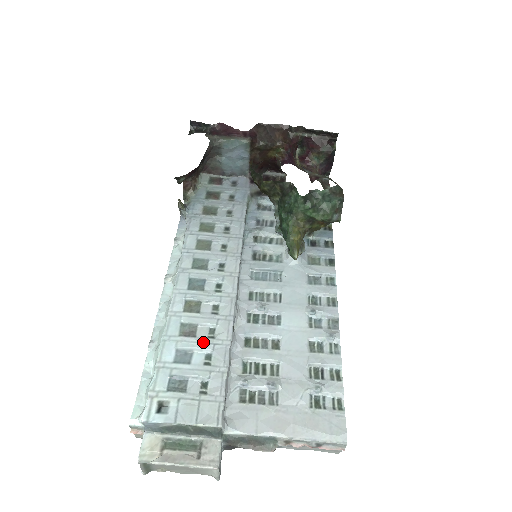
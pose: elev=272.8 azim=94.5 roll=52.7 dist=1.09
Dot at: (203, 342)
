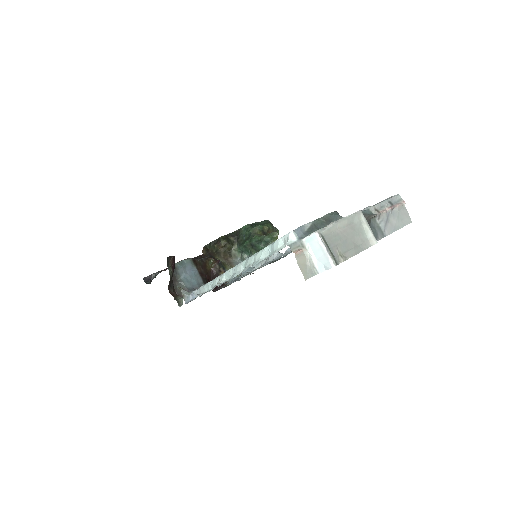
Dot at: occluded
